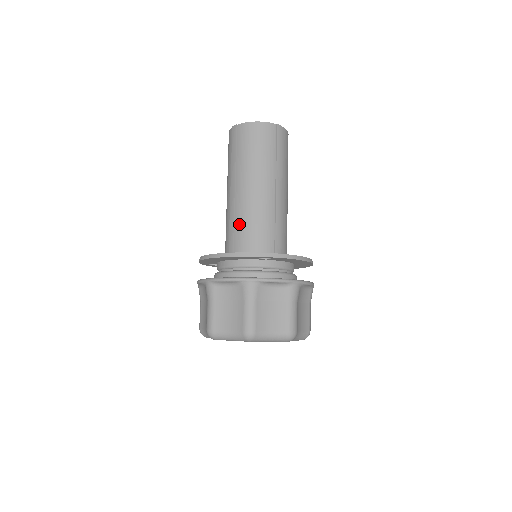
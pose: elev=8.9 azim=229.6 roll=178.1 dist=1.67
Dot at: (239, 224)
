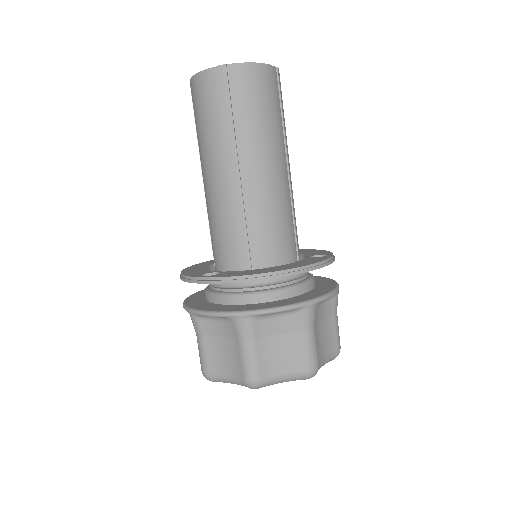
Dot at: (209, 225)
